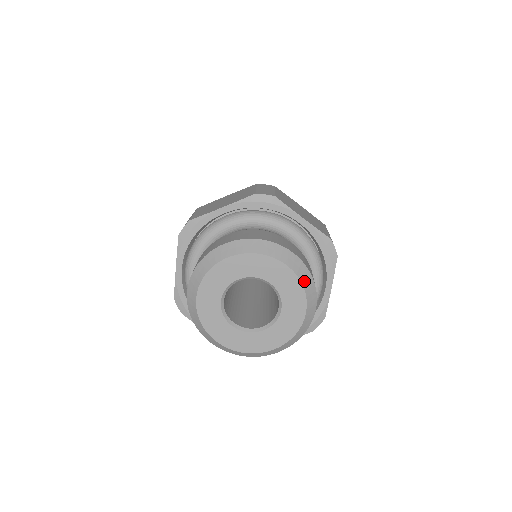
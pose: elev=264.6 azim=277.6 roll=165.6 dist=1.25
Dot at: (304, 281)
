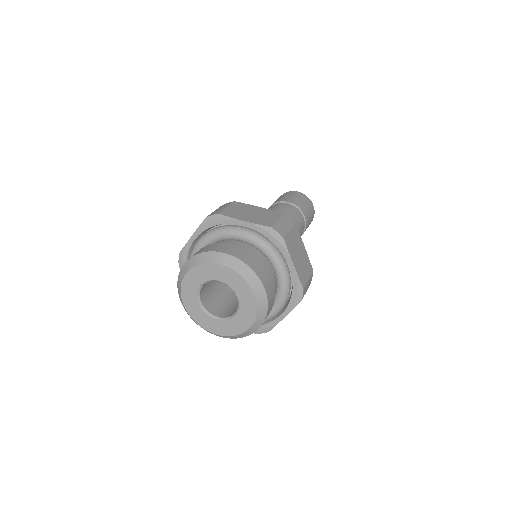
Dot at: (260, 310)
